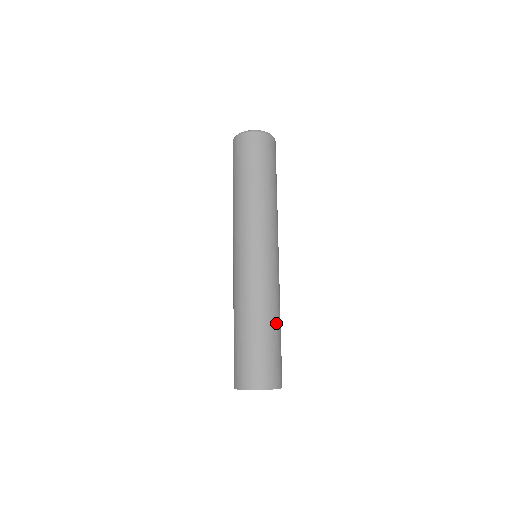
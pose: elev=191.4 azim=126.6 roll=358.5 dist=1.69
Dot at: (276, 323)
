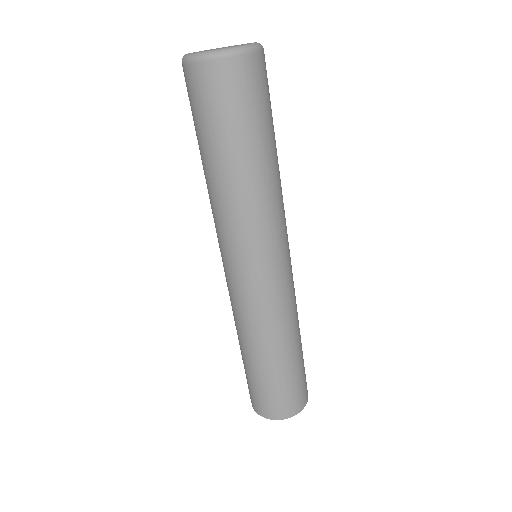
Dot at: (275, 357)
